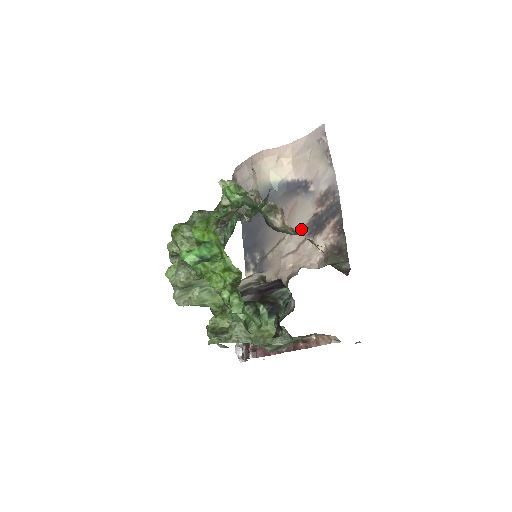
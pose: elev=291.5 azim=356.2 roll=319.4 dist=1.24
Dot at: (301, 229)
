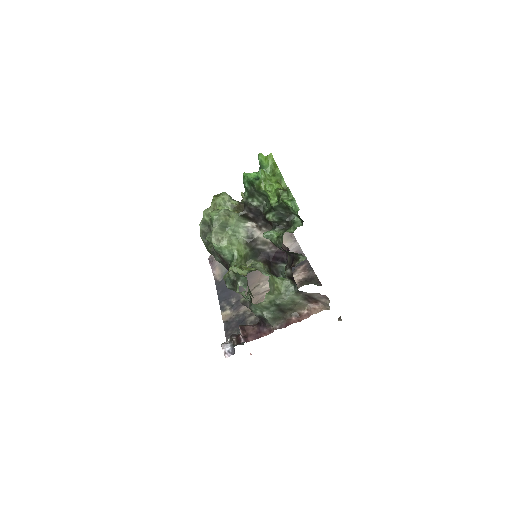
Dot at: occluded
